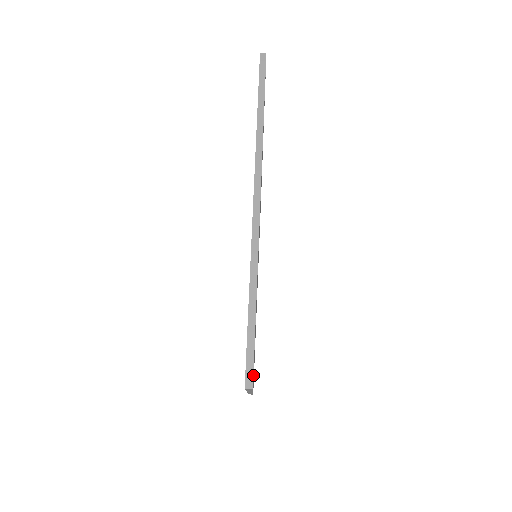
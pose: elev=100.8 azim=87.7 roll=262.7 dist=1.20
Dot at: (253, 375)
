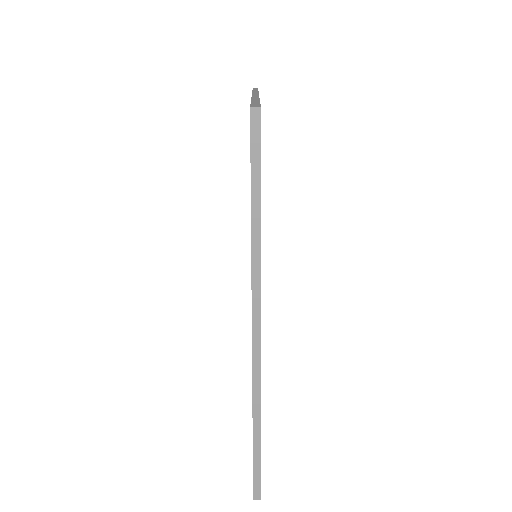
Dot at: occluded
